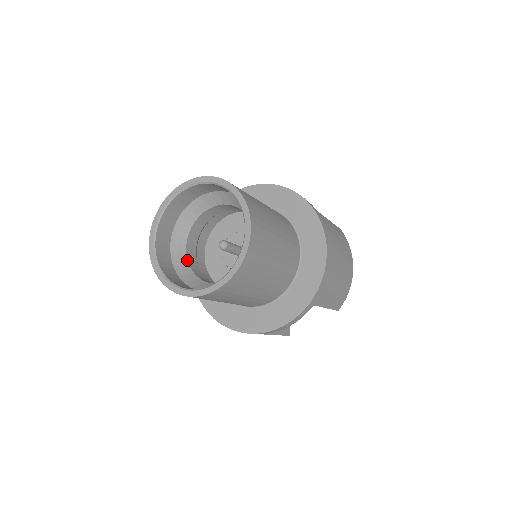
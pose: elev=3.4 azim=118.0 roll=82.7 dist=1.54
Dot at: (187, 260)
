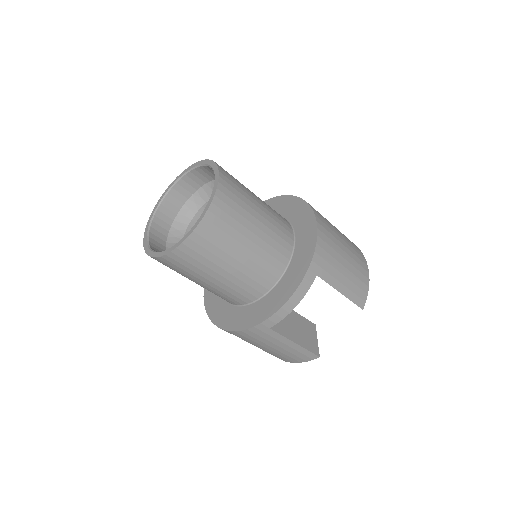
Dot at: occluded
